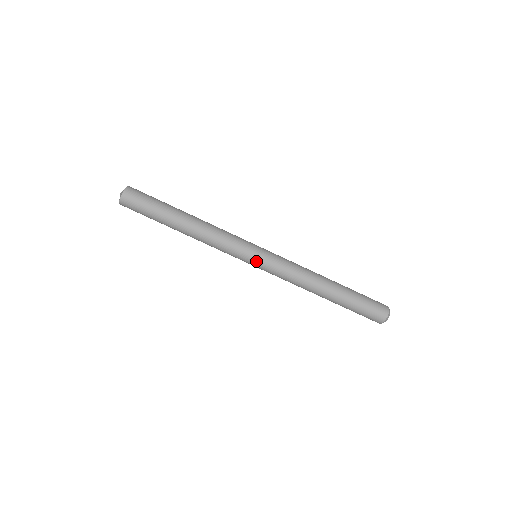
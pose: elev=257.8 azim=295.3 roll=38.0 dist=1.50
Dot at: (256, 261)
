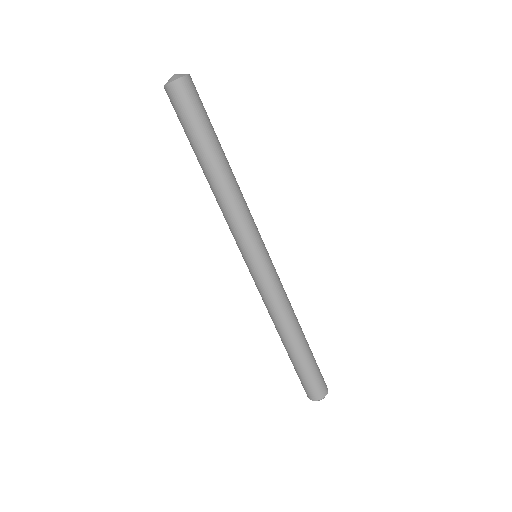
Dot at: (251, 264)
